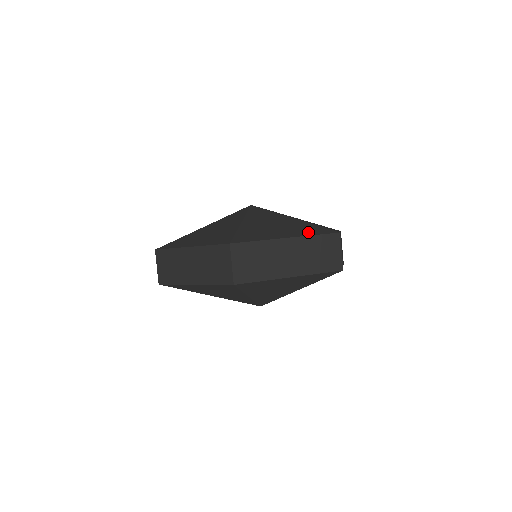
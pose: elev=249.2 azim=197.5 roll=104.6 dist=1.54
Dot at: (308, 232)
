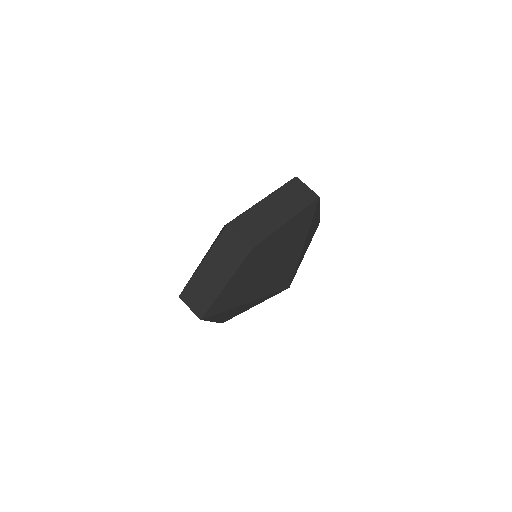
Dot at: occluded
